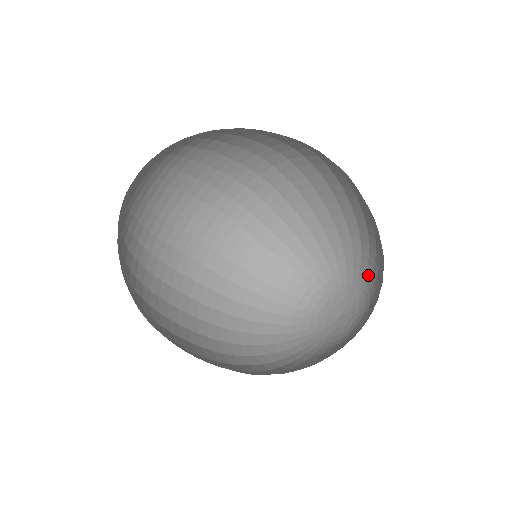
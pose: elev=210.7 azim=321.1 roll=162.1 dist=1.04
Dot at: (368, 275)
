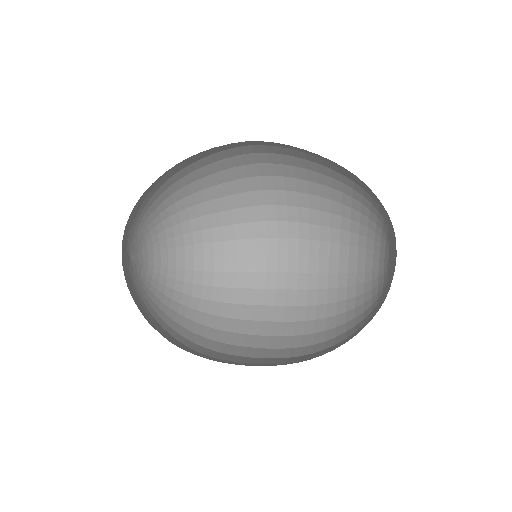
Dot at: occluded
